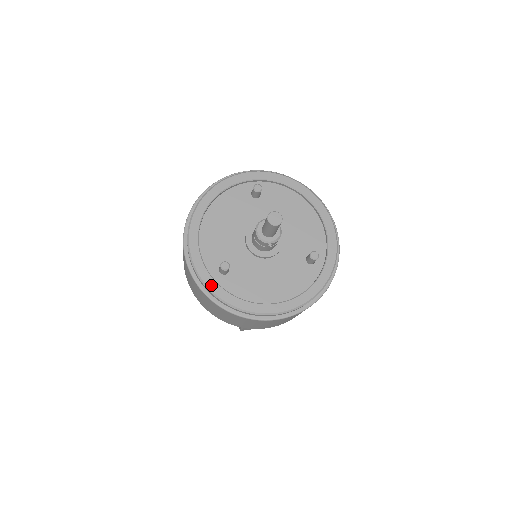
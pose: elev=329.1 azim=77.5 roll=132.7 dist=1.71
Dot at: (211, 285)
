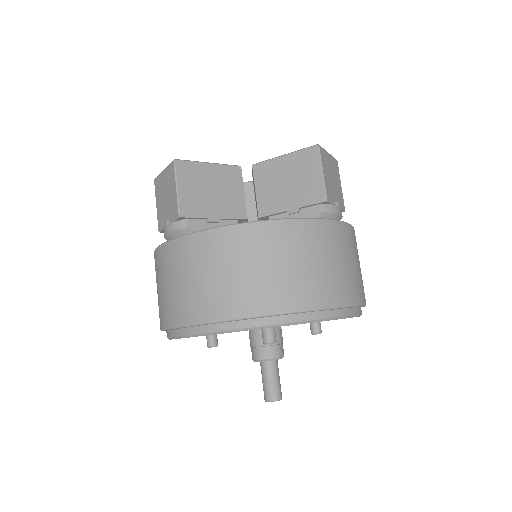
Dot at: occluded
